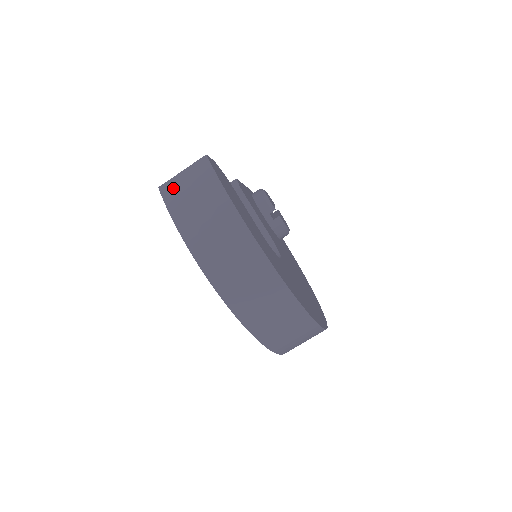
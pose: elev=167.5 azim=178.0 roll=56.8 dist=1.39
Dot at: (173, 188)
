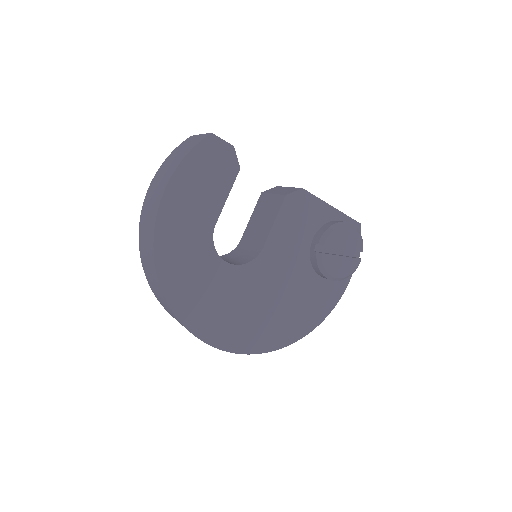
Dot at: (187, 141)
